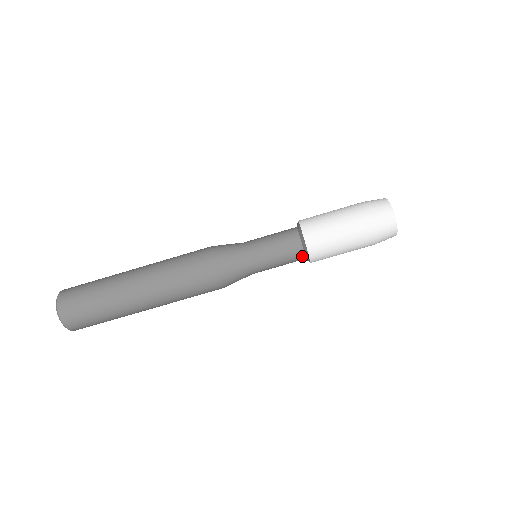
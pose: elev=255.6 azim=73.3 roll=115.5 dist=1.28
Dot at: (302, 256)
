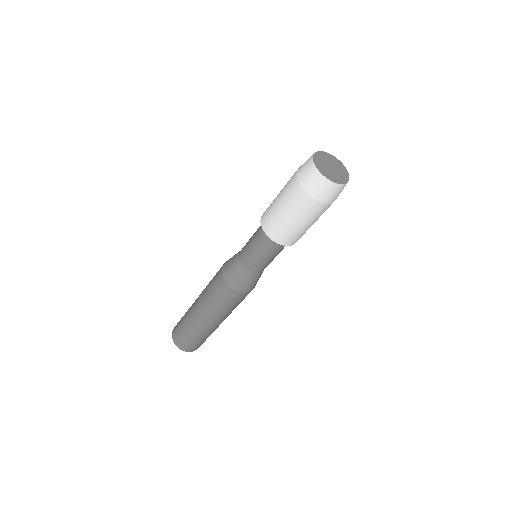
Dot at: (281, 245)
